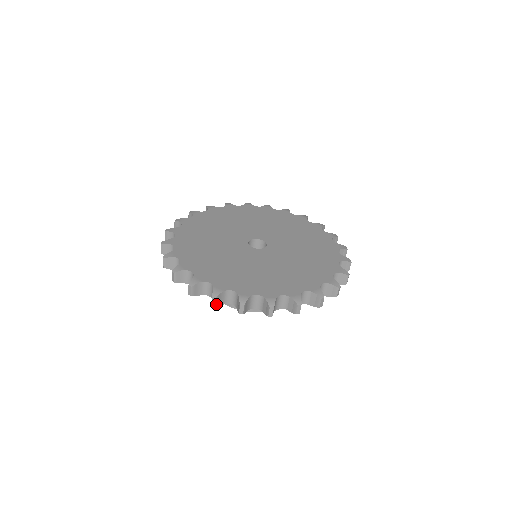
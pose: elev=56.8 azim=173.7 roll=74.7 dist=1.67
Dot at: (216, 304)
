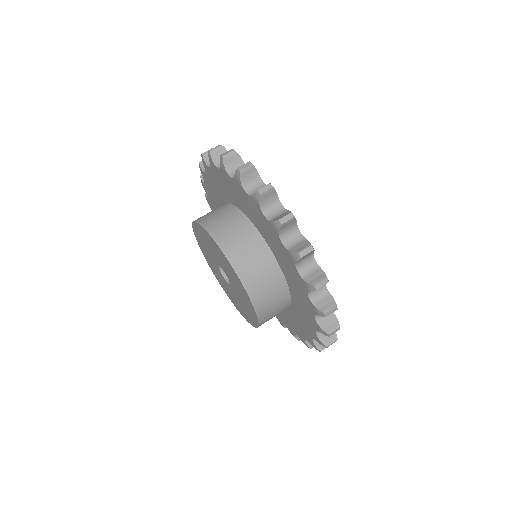
Dot at: (214, 151)
